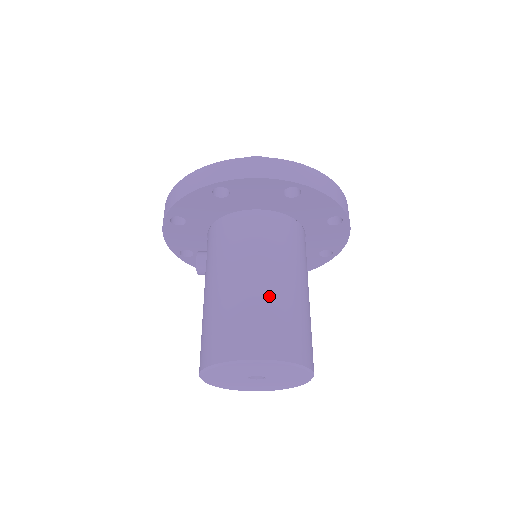
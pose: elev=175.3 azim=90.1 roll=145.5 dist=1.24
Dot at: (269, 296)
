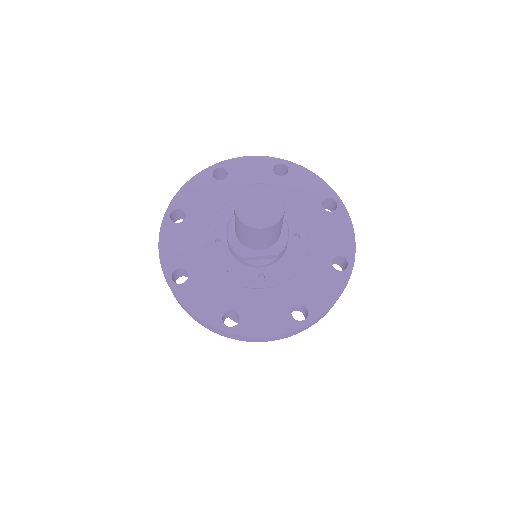
Dot at: occluded
